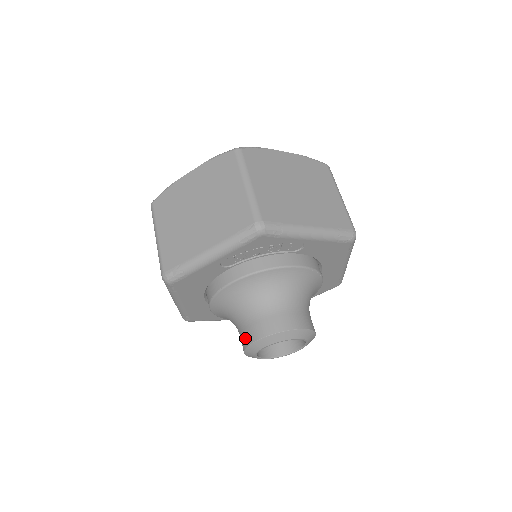
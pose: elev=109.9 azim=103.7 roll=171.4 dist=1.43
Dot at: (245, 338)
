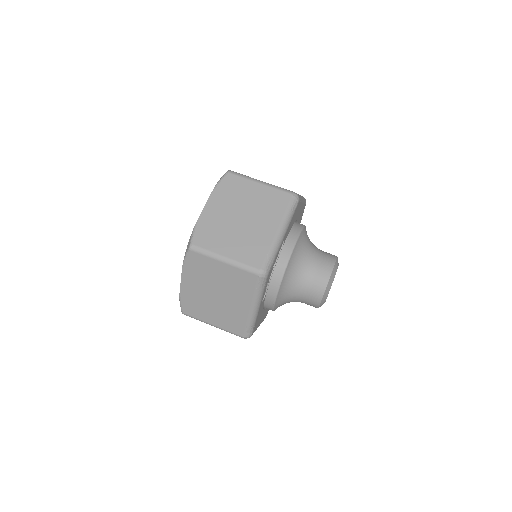
Dot at: (312, 305)
